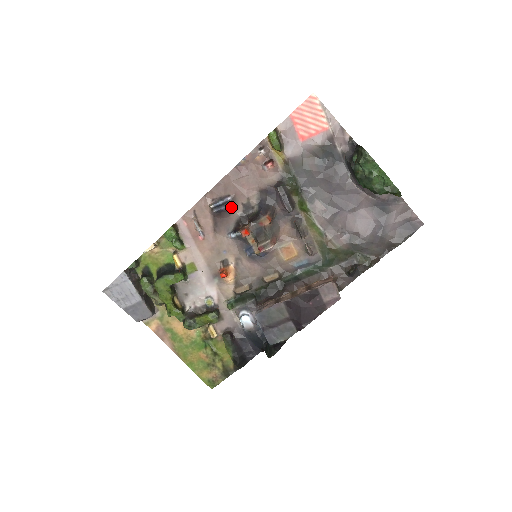
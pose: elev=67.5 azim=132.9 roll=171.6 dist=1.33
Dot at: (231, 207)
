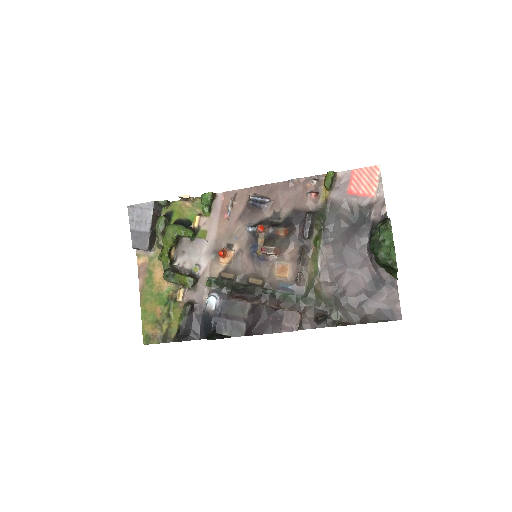
Dot at: (264, 208)
